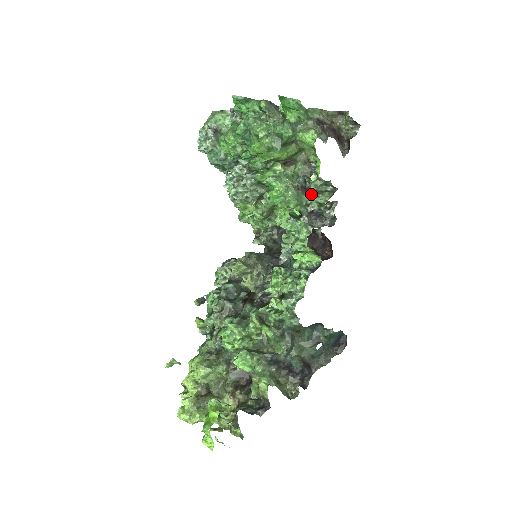
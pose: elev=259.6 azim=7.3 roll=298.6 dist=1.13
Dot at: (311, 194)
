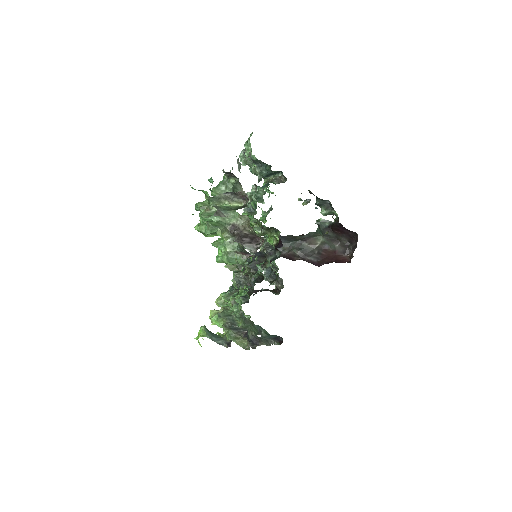
Dot at: occluded
